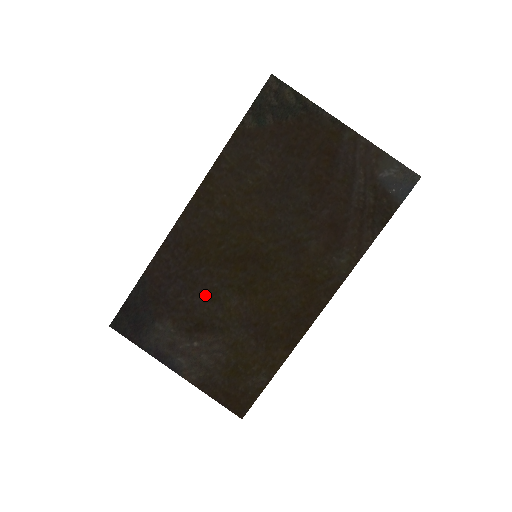
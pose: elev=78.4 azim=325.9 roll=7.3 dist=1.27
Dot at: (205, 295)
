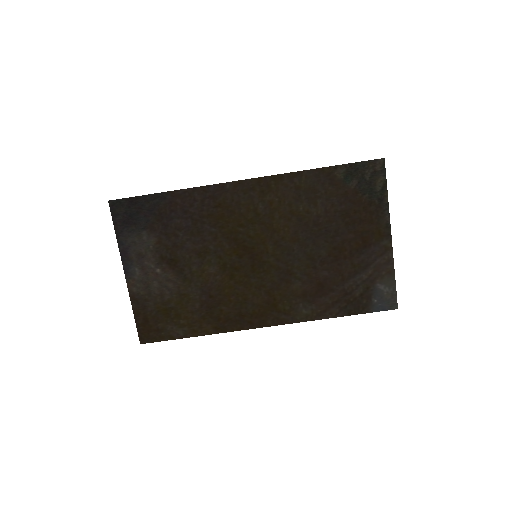
Dot at: (197, 247)
